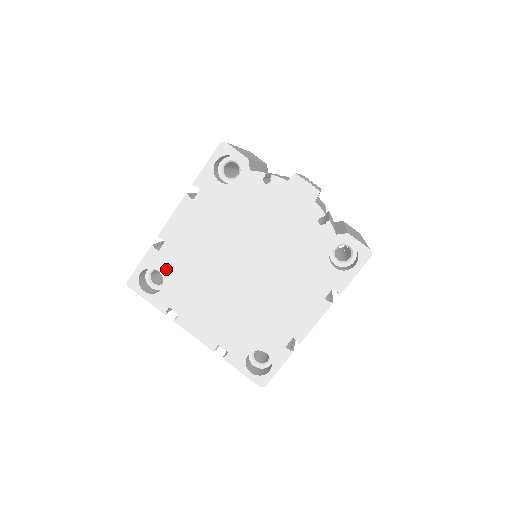
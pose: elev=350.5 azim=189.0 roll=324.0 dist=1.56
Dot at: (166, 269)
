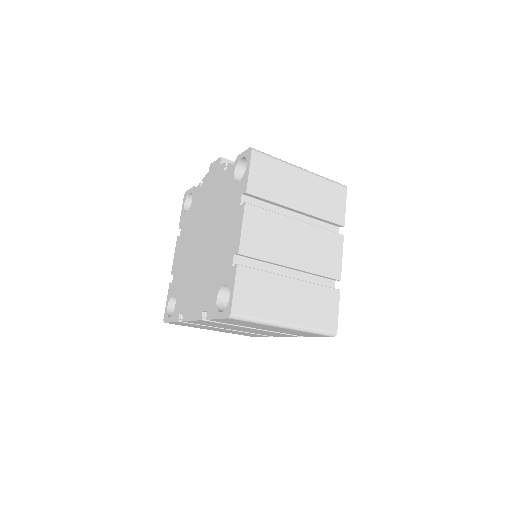
Dot at: (176, 290)
